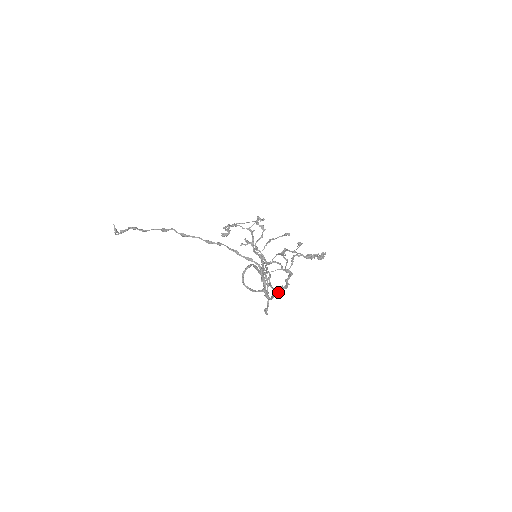
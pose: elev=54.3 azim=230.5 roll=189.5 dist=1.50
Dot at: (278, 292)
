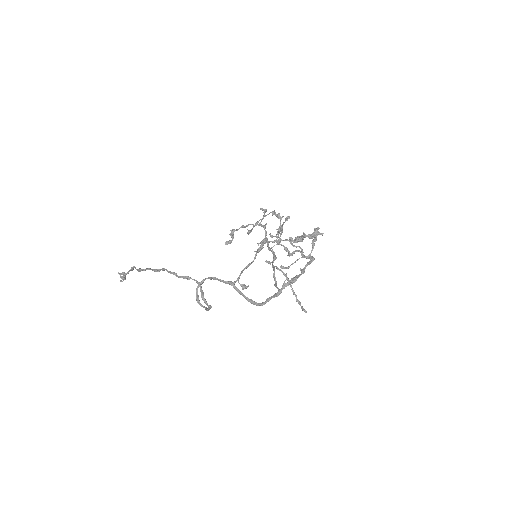
Dot at: (279, 291)
